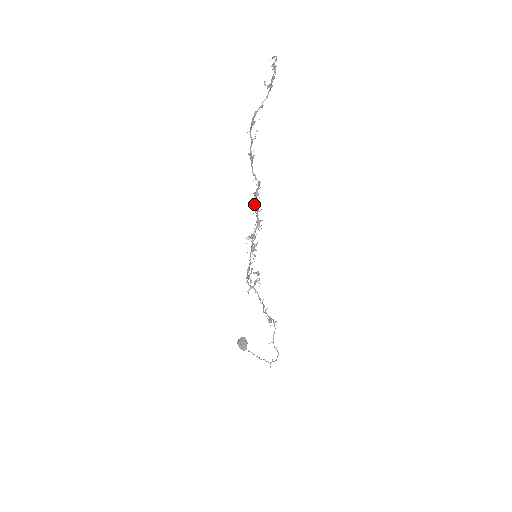
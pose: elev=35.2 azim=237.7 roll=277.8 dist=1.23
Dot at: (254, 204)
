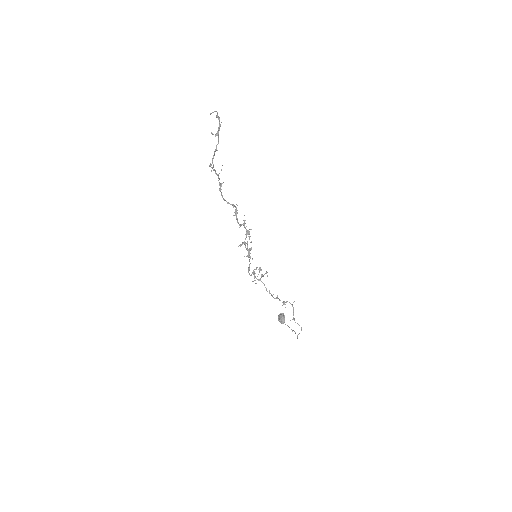
Dot at: occluded
